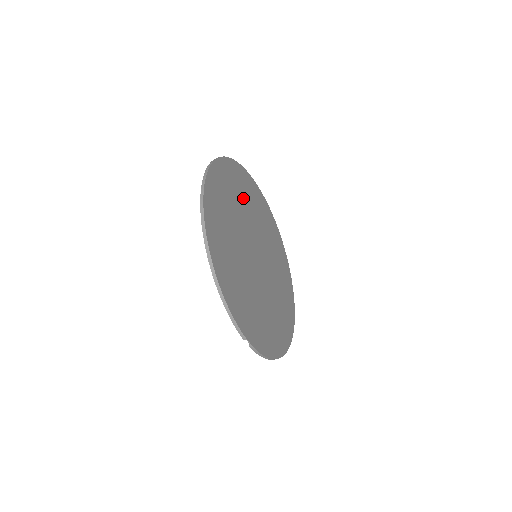
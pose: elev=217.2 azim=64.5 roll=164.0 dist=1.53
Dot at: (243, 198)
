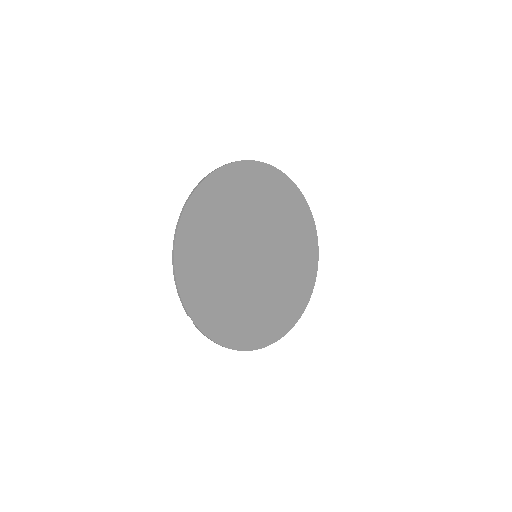
Dot at: (267, 202)
